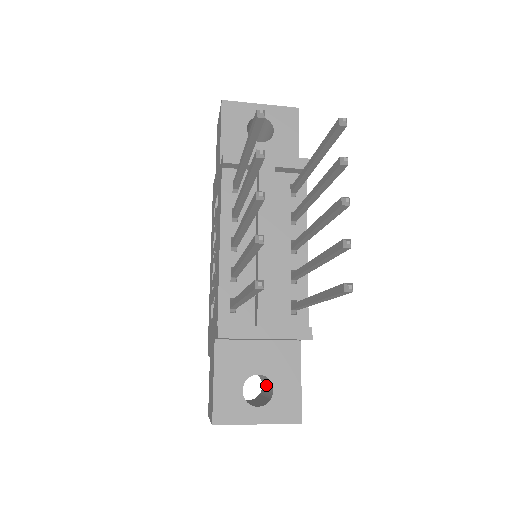
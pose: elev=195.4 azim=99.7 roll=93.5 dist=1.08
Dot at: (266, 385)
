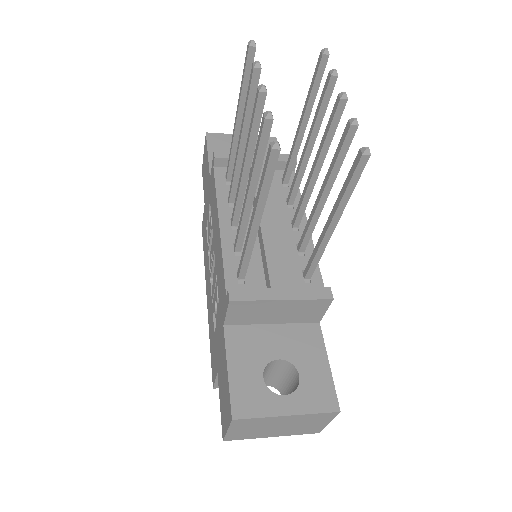
Dot at: (288, 388)
